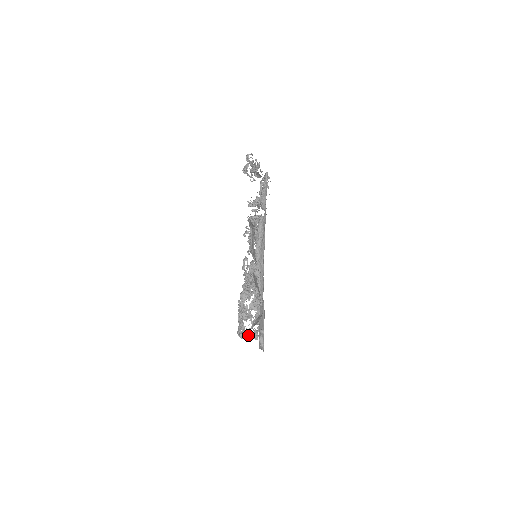
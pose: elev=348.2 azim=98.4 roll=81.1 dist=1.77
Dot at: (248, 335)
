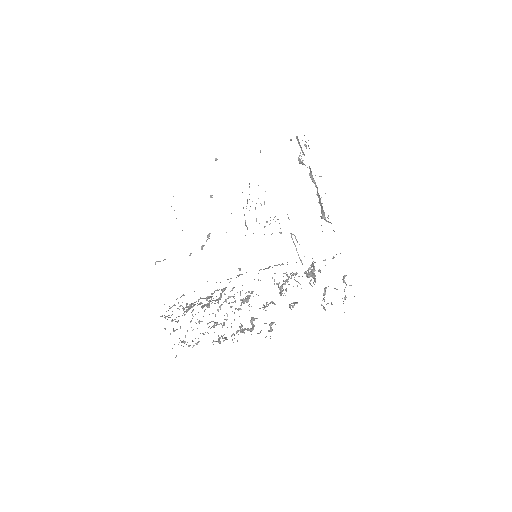
Dot at: occluded
